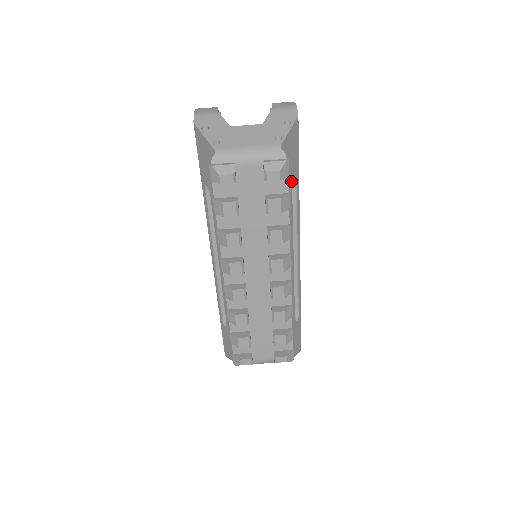
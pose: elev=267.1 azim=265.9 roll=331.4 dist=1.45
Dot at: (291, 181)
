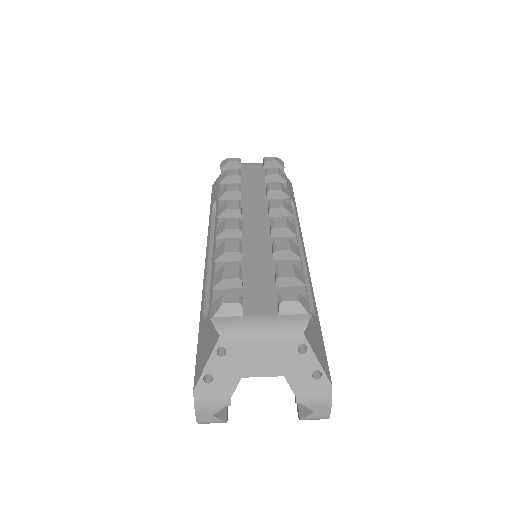
Dot at: occluded
